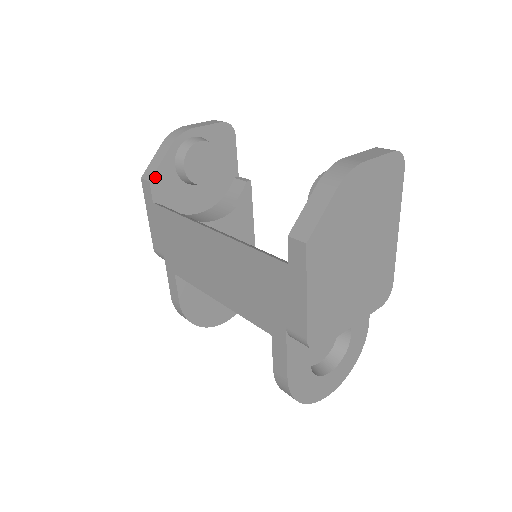
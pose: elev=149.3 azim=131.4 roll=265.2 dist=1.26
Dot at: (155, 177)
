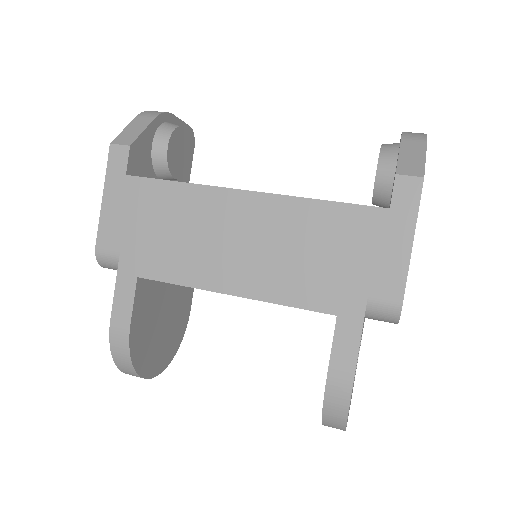
Dot at: (135, 144)
